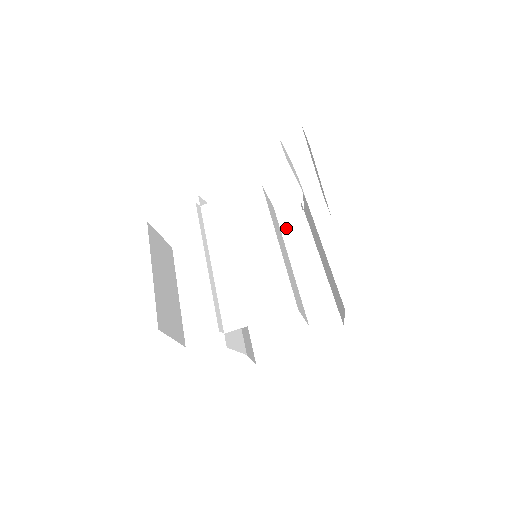
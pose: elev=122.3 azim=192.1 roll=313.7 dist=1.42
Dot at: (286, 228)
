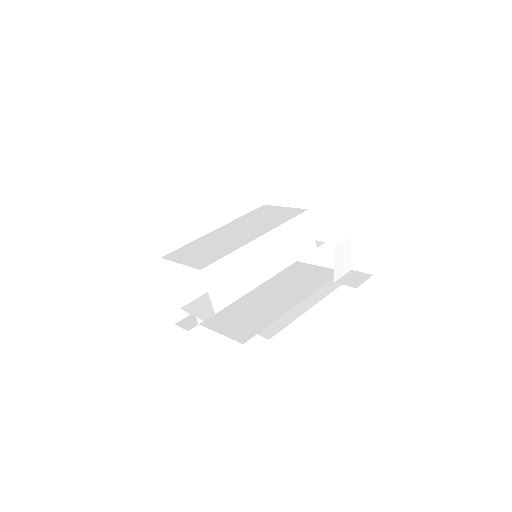
Dot at: (315, 273)
